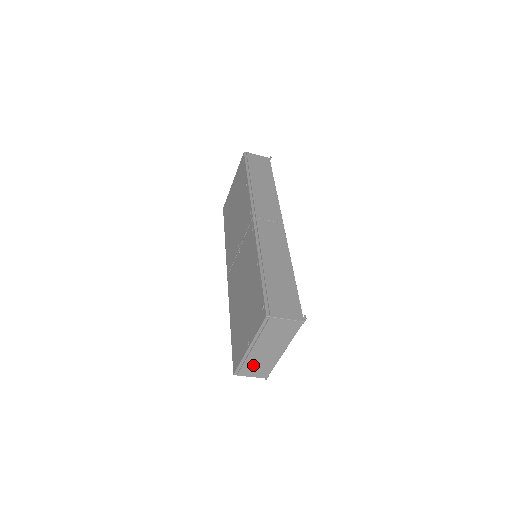
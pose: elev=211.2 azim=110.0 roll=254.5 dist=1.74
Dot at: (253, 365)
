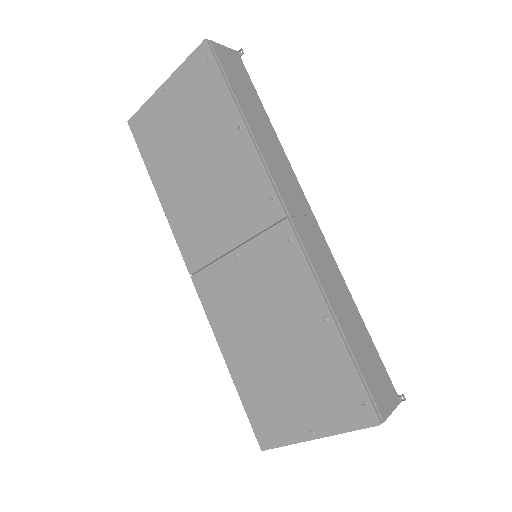
Dot at: occluded
